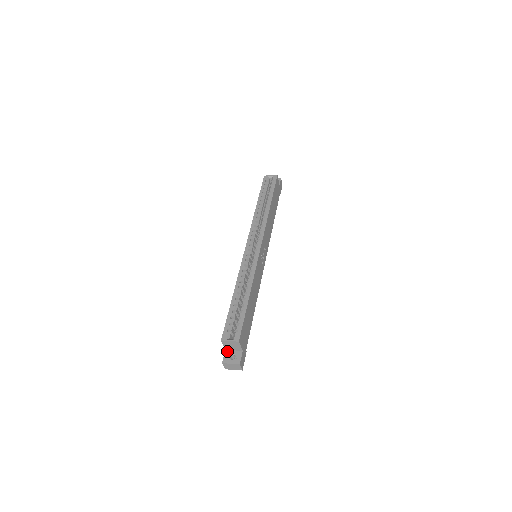
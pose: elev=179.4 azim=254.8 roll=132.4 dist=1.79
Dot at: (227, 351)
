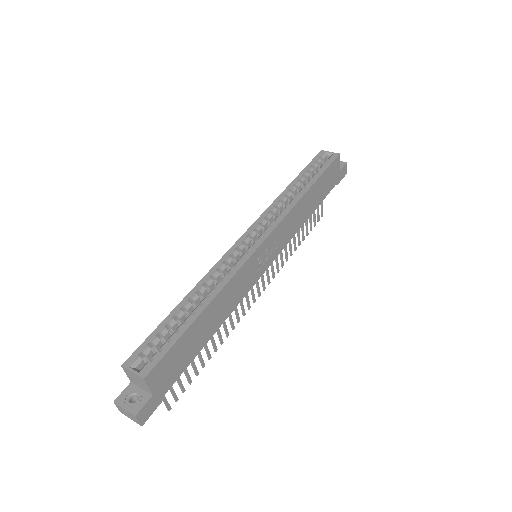
Dot at: (132, 385)
